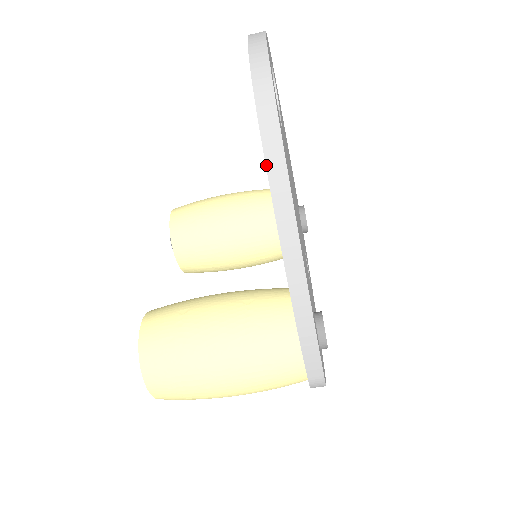
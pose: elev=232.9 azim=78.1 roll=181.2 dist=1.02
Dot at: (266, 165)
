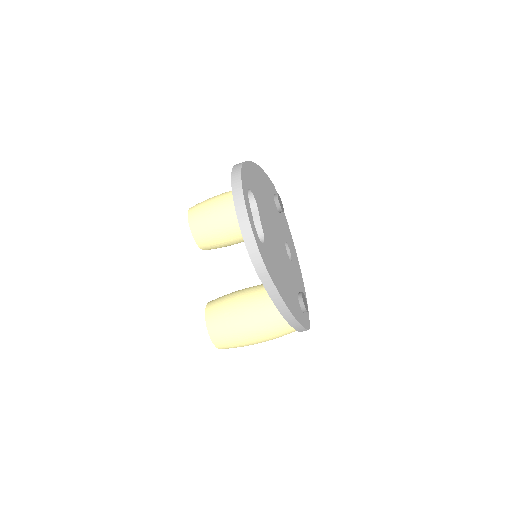
Dot at: (264, 287)
